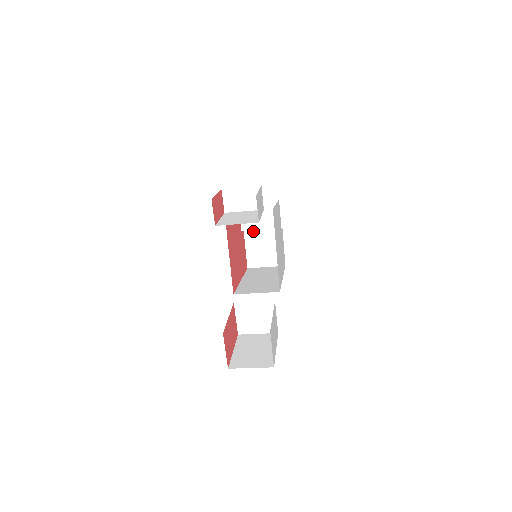
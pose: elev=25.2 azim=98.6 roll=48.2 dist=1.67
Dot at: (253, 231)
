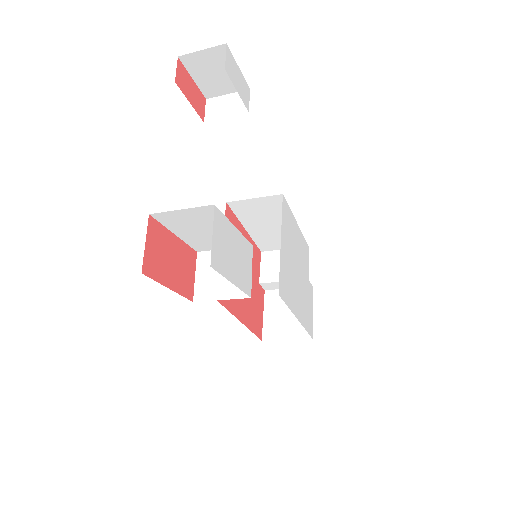
Dot at: (276, 293)
